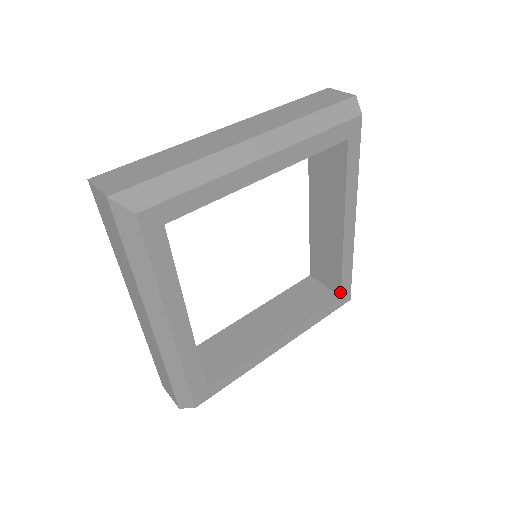
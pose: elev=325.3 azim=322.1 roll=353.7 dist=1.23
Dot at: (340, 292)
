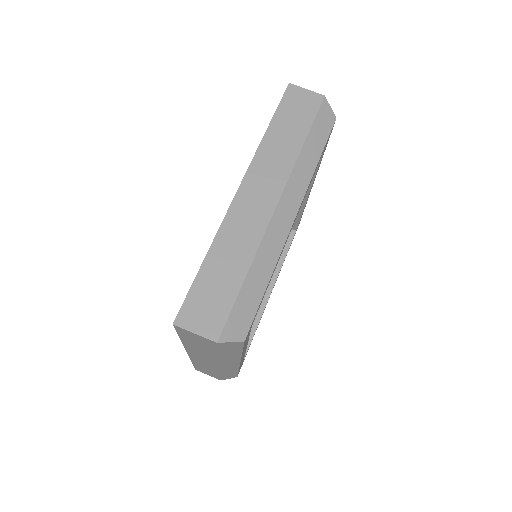
Dot at: (296, 228)
